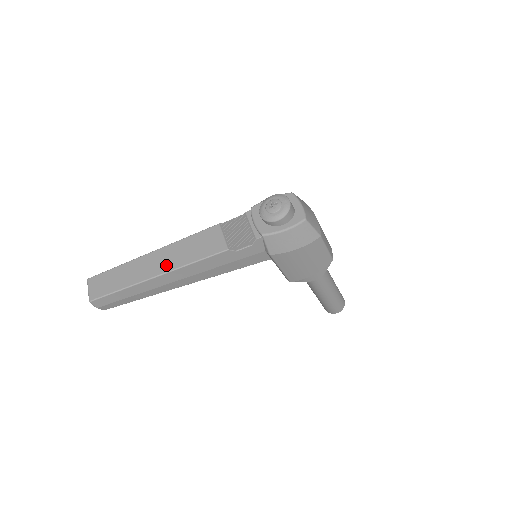
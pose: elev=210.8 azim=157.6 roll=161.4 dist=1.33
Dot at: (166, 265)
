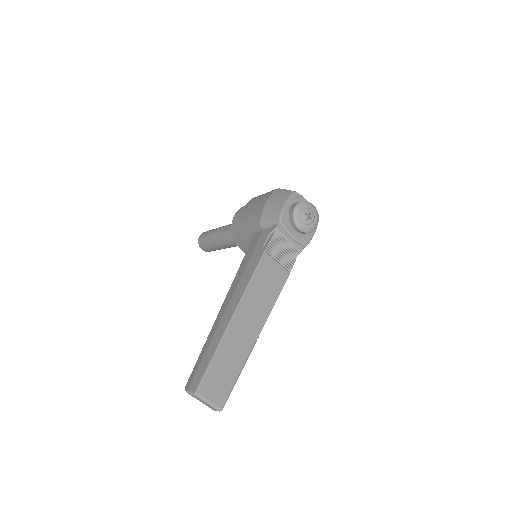
Dot at: (257, 321)
